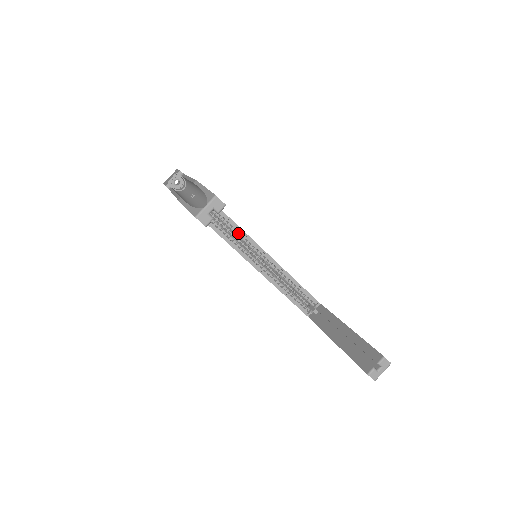
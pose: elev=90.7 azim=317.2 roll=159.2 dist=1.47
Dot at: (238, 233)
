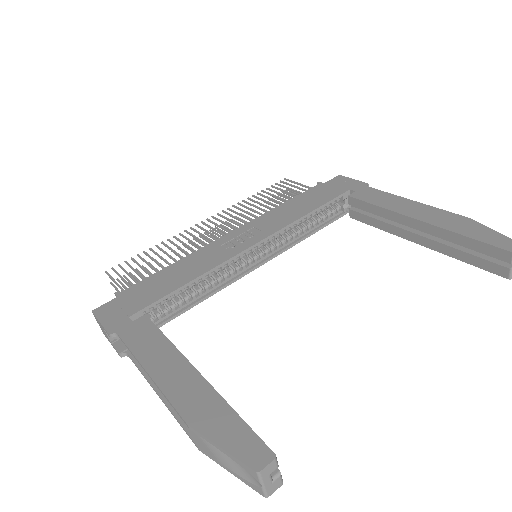
Dot at: (219, 269)
